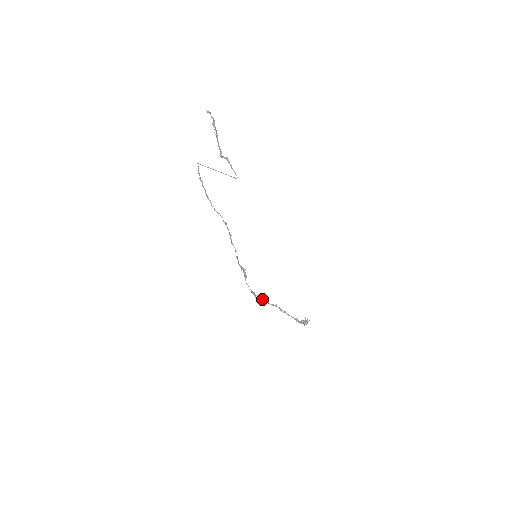
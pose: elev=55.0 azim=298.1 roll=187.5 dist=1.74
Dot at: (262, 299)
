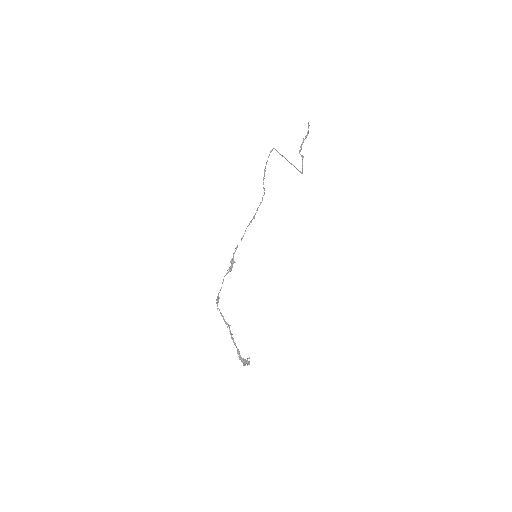
Dot at: occluded
